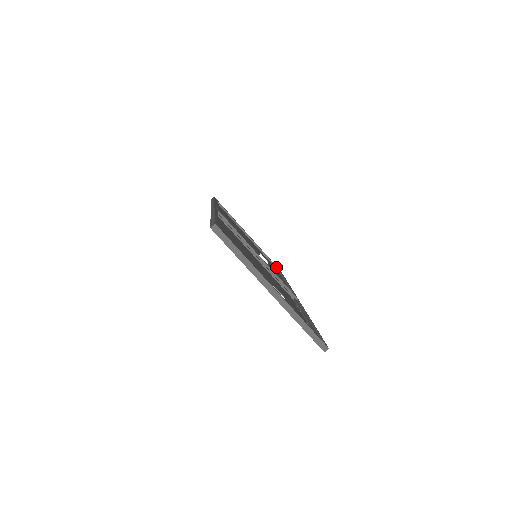
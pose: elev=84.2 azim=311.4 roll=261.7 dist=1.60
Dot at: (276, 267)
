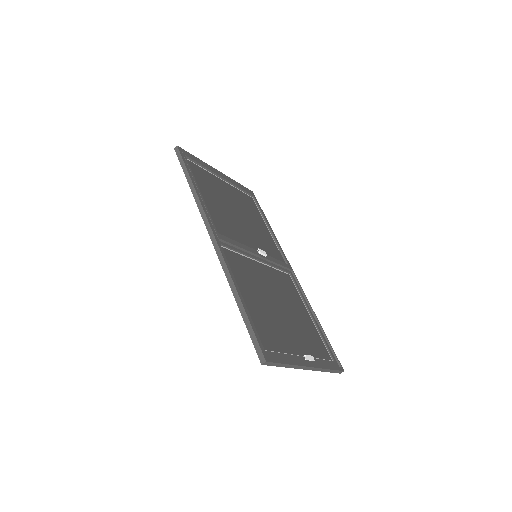
Dot at: (250, 195)
